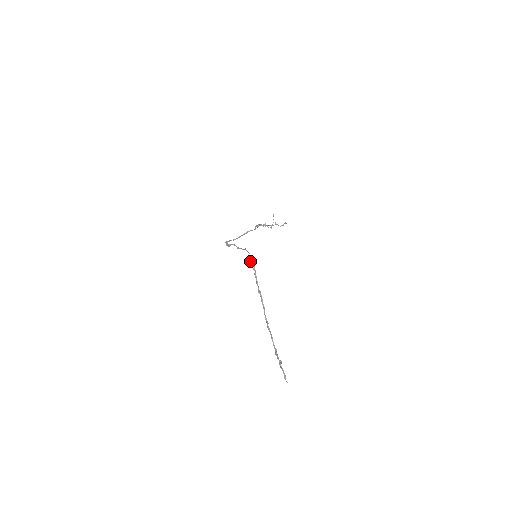
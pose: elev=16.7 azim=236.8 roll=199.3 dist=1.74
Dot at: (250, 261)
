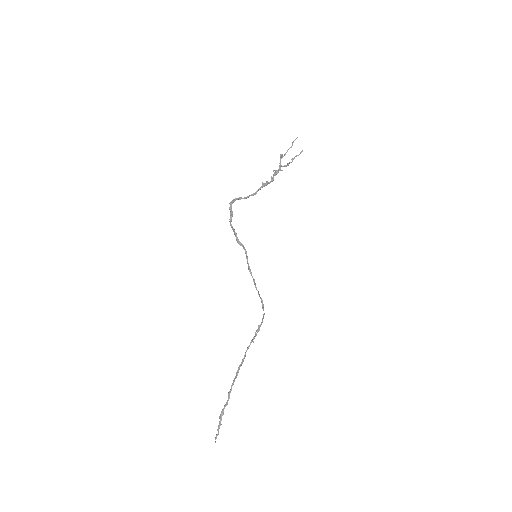
Dot at: (259, 325)
